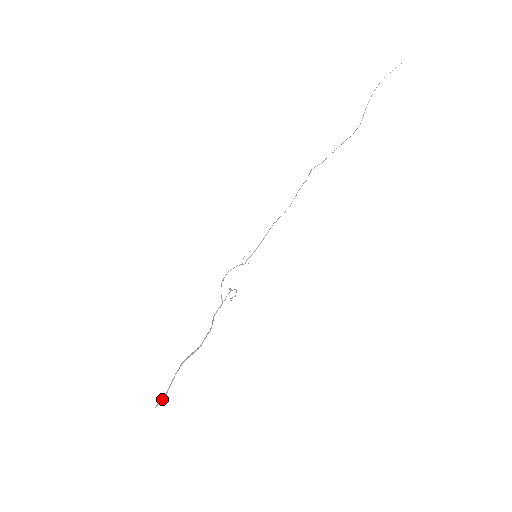
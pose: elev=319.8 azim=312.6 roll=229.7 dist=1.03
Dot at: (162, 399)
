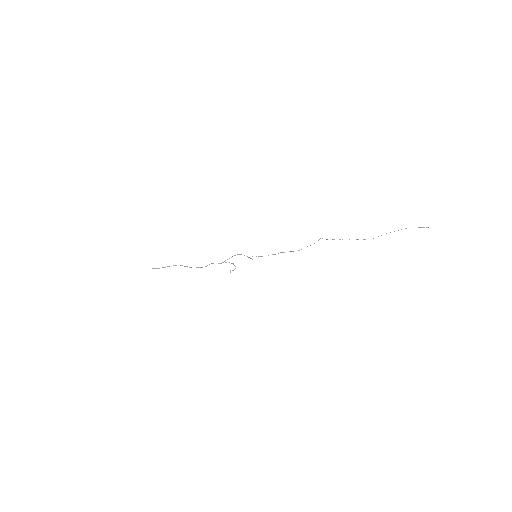
Dot at: (155, 268)
